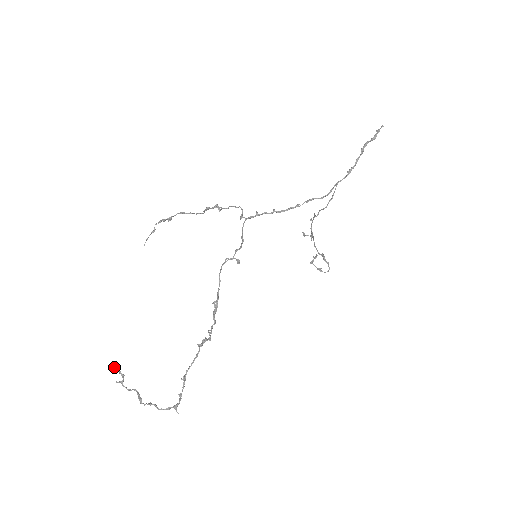
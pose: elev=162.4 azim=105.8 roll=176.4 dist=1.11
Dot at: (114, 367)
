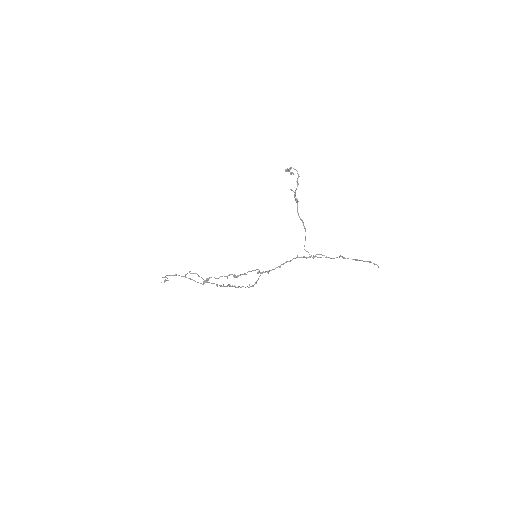
Dot at: occluded
